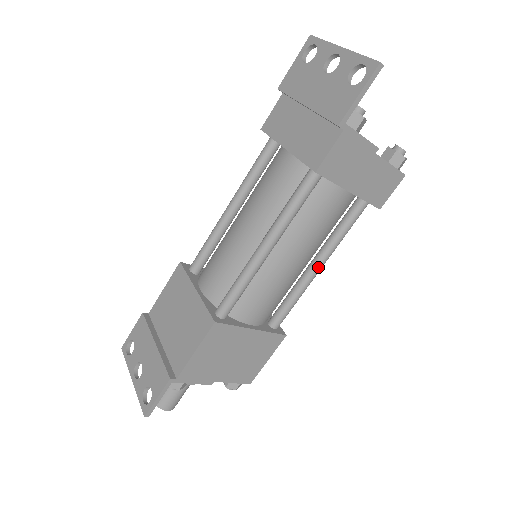
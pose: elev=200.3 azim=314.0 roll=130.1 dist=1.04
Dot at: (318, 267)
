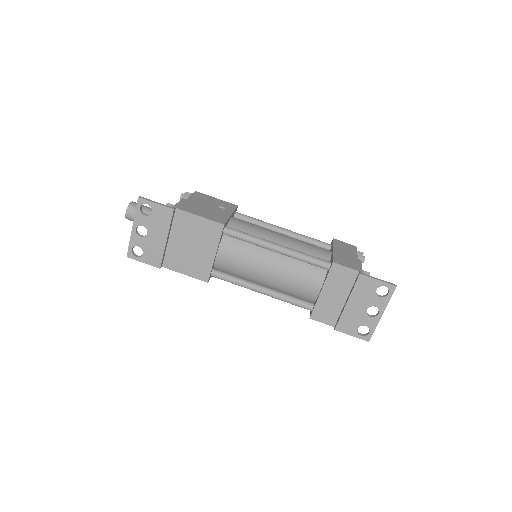
Dot at: occluded
